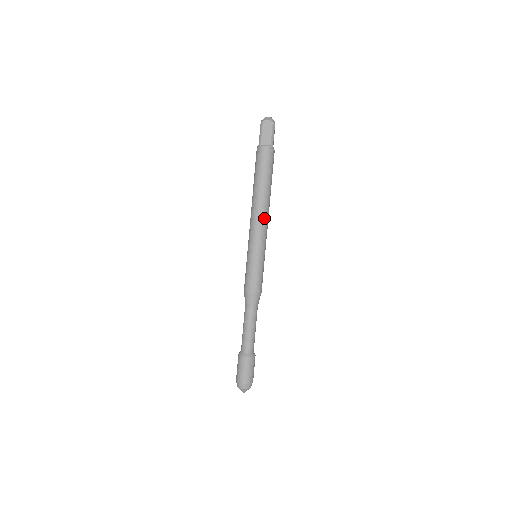
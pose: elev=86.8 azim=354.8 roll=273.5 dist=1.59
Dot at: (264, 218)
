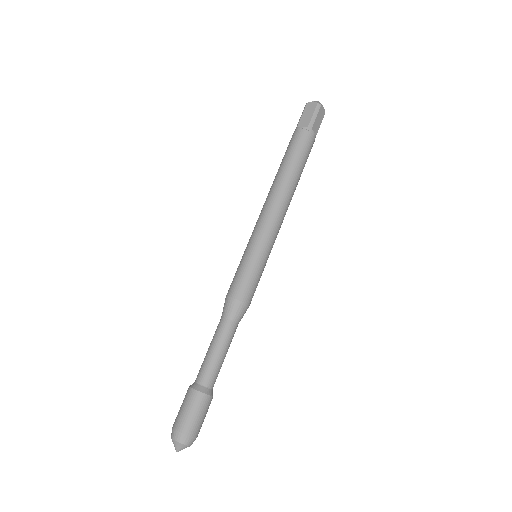
Dot at: (276, 206)
